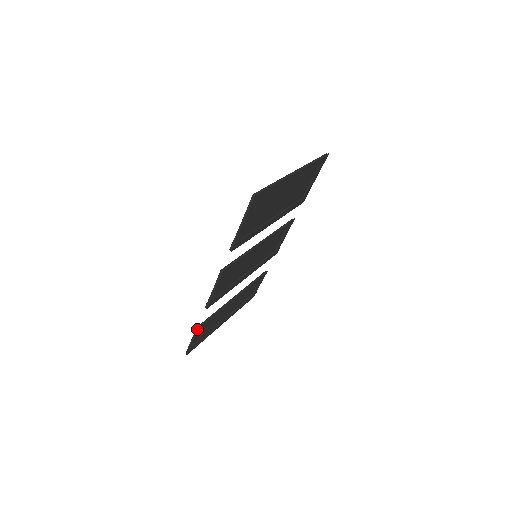
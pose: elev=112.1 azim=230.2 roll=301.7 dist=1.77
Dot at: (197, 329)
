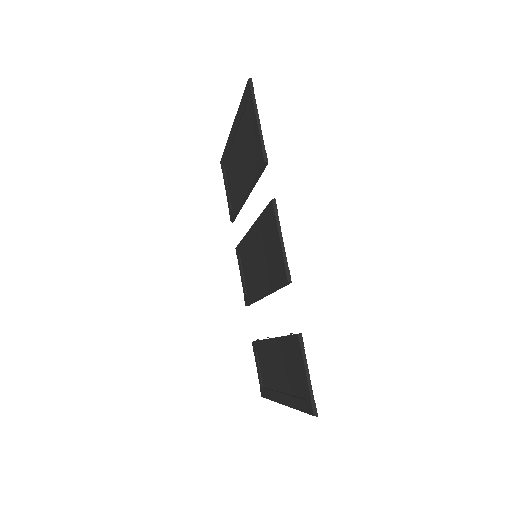
Dot at: (301, 337)
